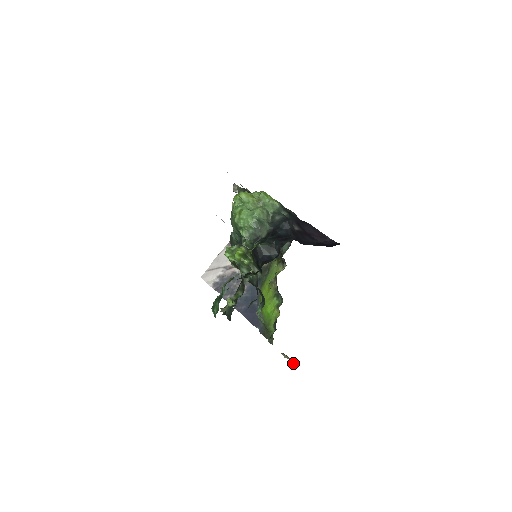
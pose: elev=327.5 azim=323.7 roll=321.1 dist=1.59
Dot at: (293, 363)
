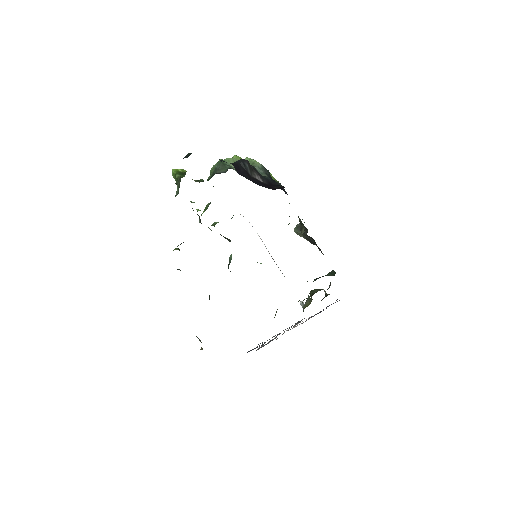
Dot at: occluded
